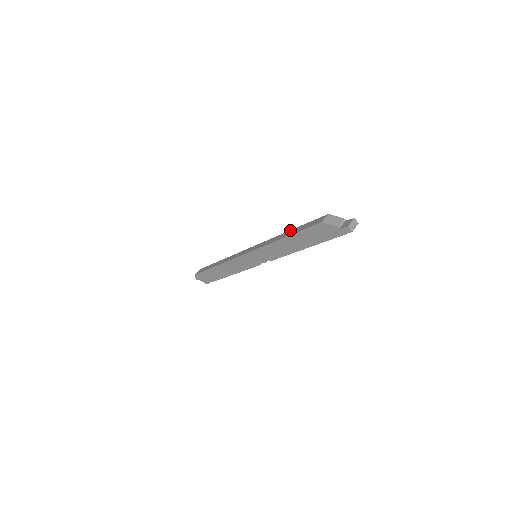
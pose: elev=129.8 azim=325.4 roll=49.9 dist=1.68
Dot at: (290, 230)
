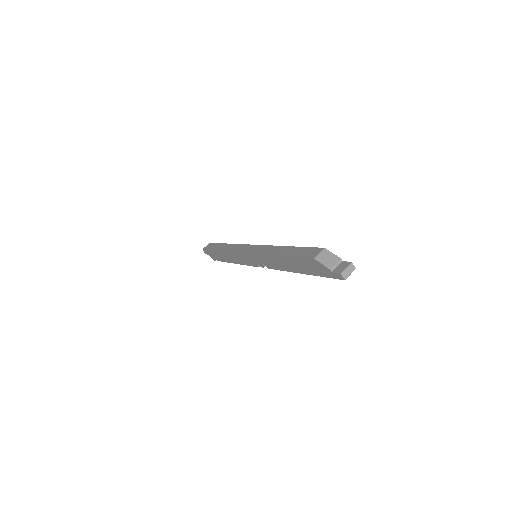
Dot at: (287, 246)
